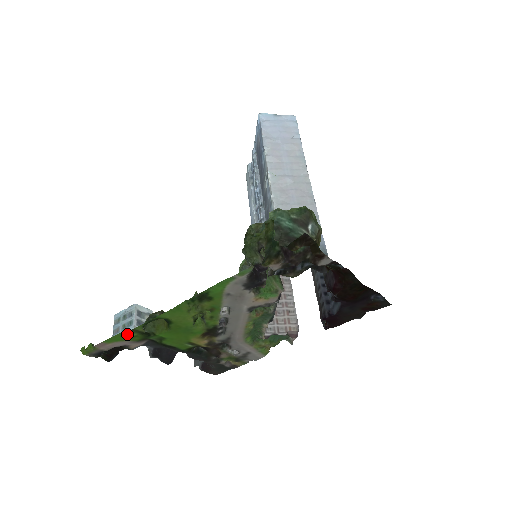
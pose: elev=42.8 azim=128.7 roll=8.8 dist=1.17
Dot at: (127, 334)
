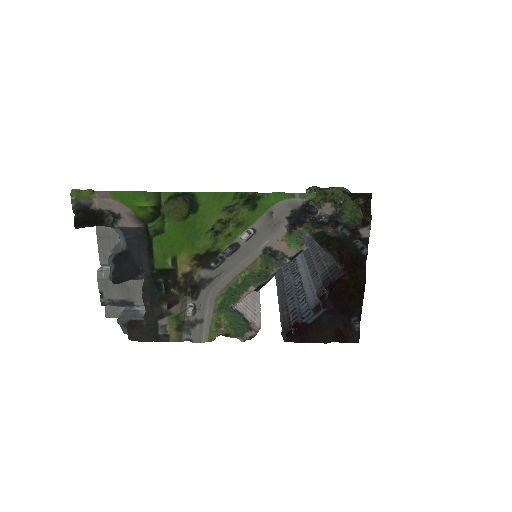
Dot at: (141, 199)
